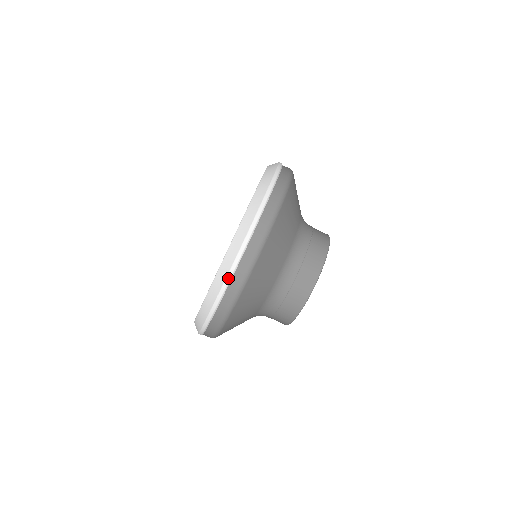
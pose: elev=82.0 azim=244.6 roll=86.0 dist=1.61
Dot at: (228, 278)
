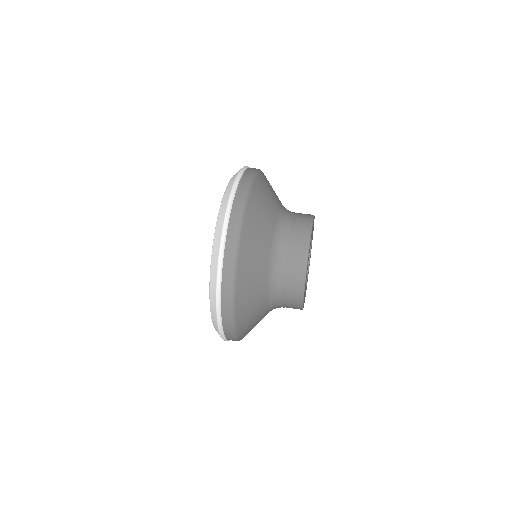
Dot at: occluded
